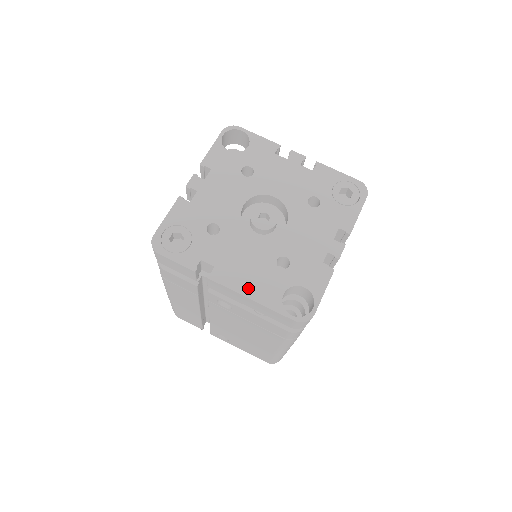
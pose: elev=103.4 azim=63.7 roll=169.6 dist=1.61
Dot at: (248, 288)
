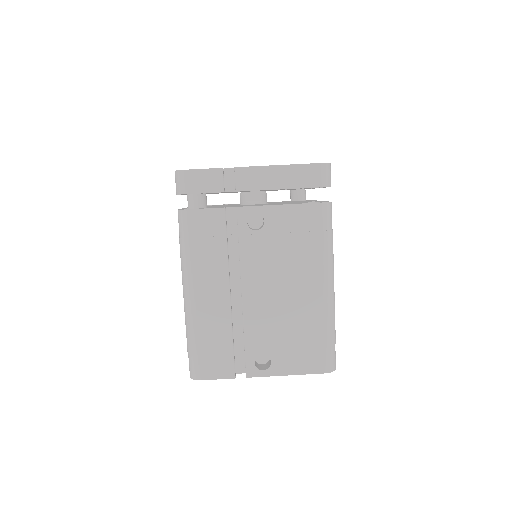
Dot at: occluded
